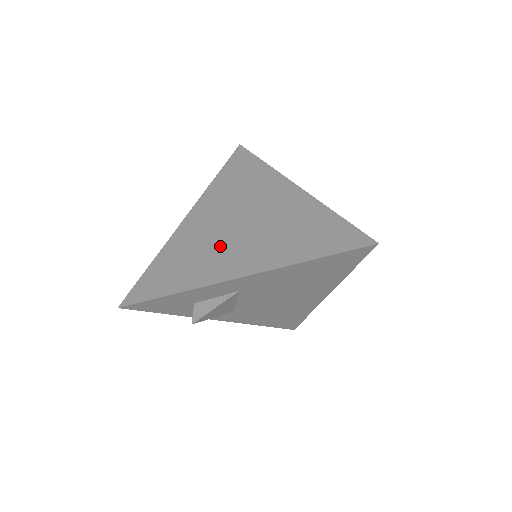
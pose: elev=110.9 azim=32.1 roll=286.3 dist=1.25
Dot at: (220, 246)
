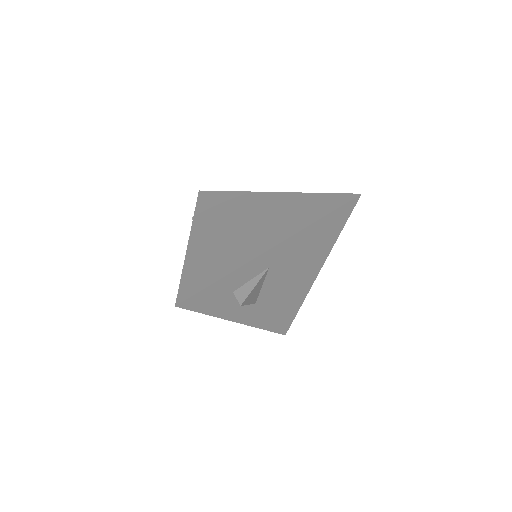
Dot at: (240, 239)
